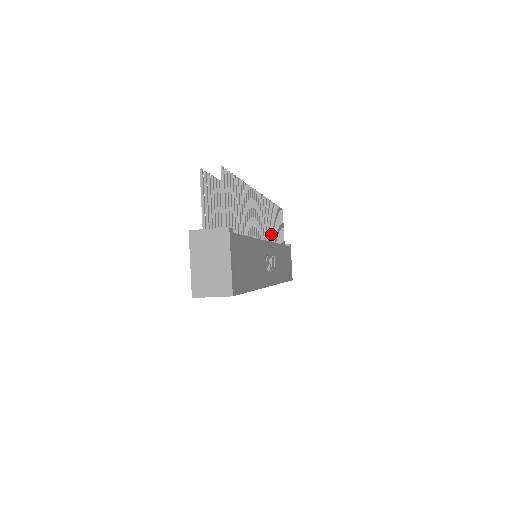
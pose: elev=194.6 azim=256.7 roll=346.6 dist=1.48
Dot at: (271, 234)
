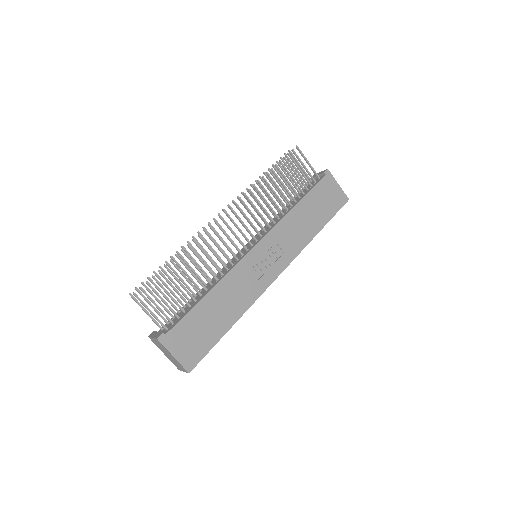
Dot at: occluded
